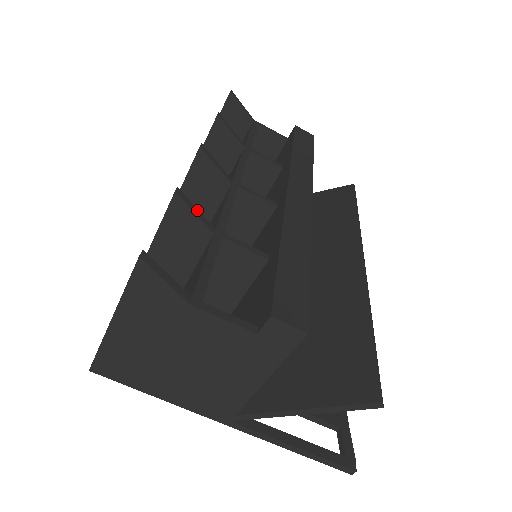
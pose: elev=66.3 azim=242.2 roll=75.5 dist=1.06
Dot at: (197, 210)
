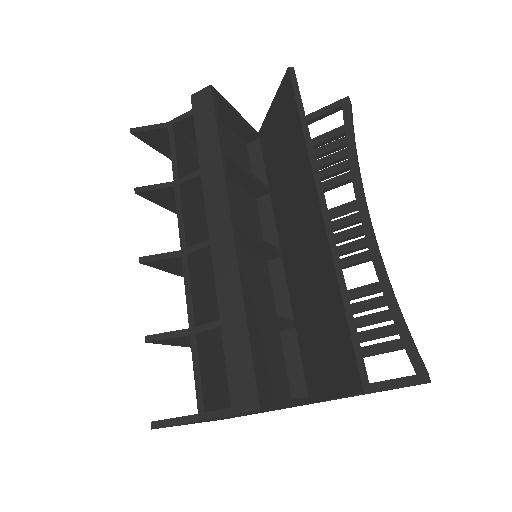
Dot at: (167, 333)
